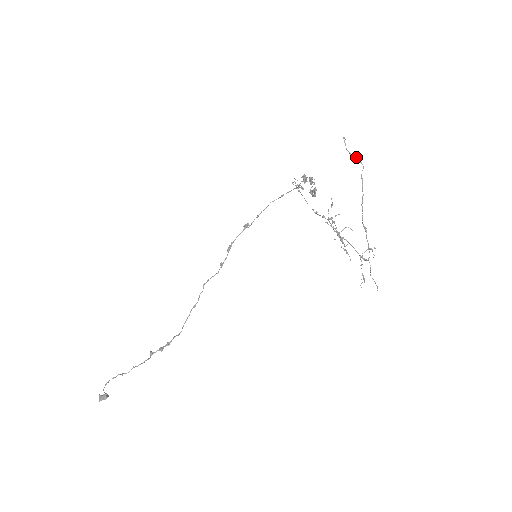
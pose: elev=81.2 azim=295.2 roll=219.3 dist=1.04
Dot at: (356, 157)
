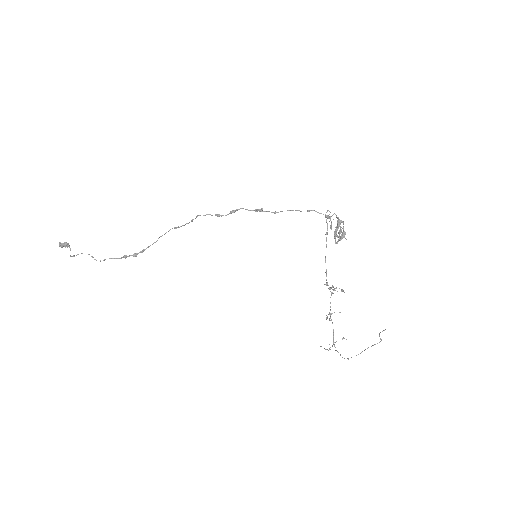
Dot at: (381, 339)
